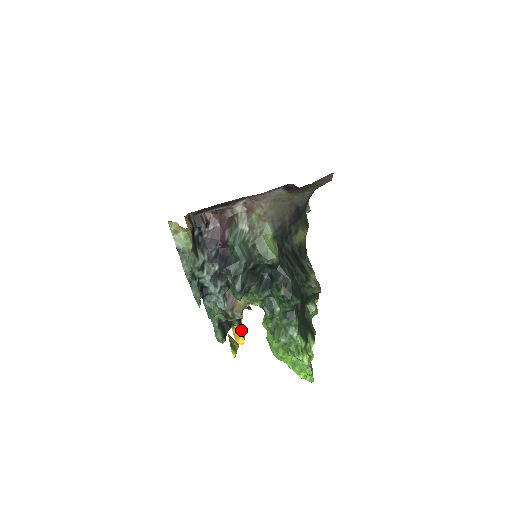
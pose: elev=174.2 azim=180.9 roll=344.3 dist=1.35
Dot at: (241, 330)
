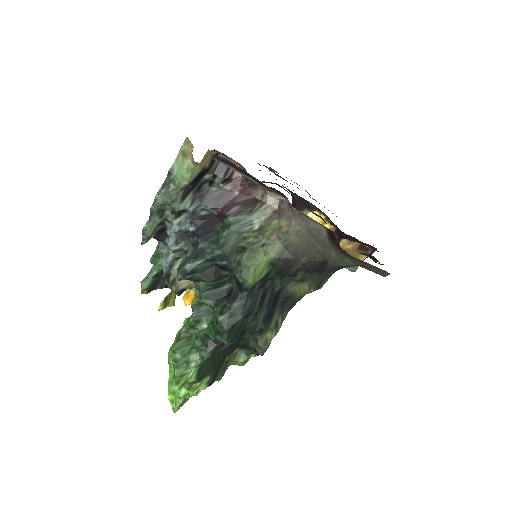
Dot at: occluded
